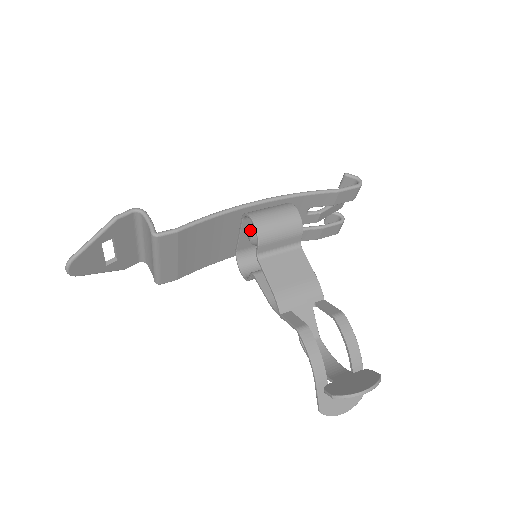
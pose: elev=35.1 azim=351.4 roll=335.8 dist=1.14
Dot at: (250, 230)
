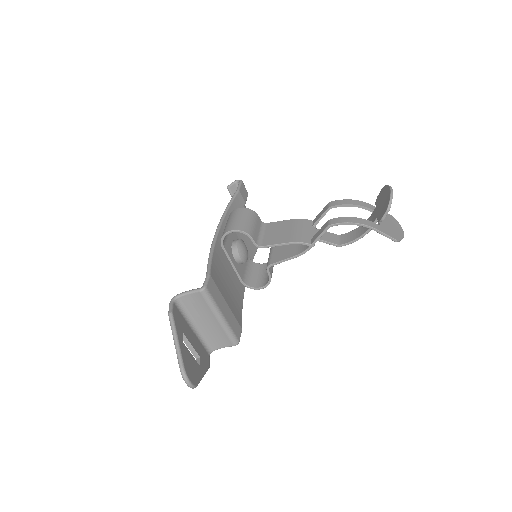
Dot at: (233, 254)
